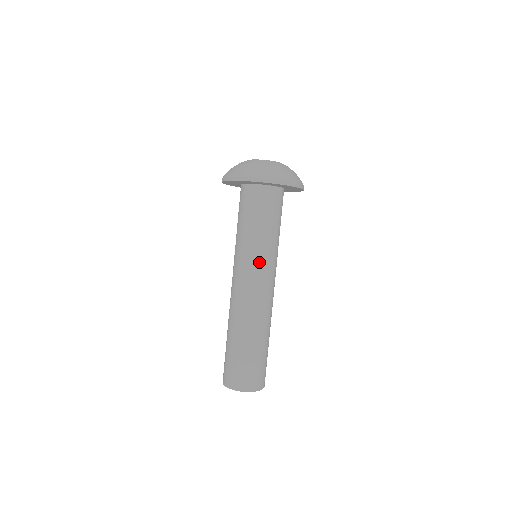
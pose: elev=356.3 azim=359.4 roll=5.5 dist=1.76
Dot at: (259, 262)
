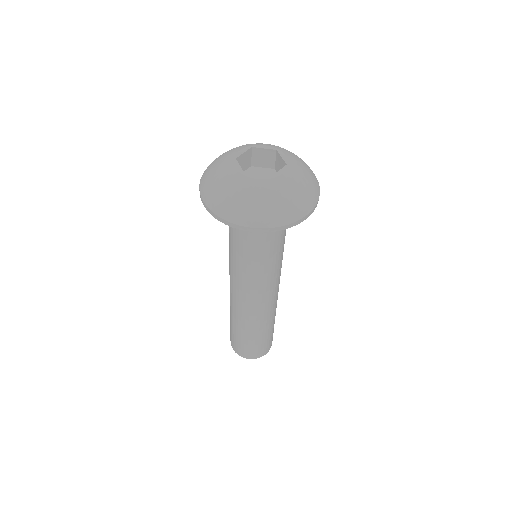
Dot at: (242, 277)
